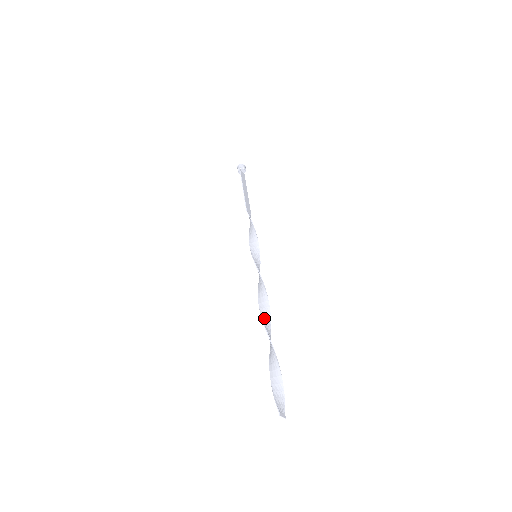
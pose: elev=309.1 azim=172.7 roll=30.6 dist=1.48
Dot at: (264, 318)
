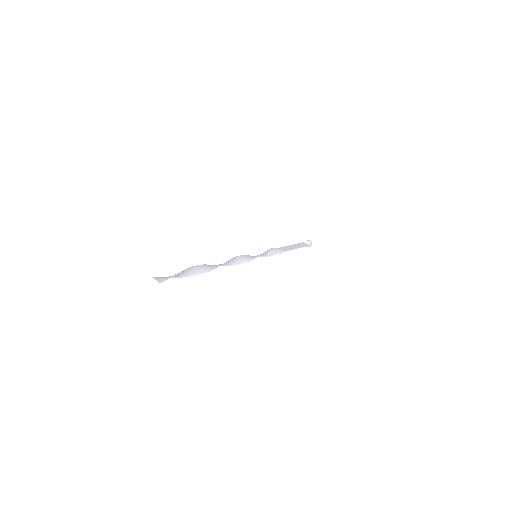
Dot at: (216, 265)
